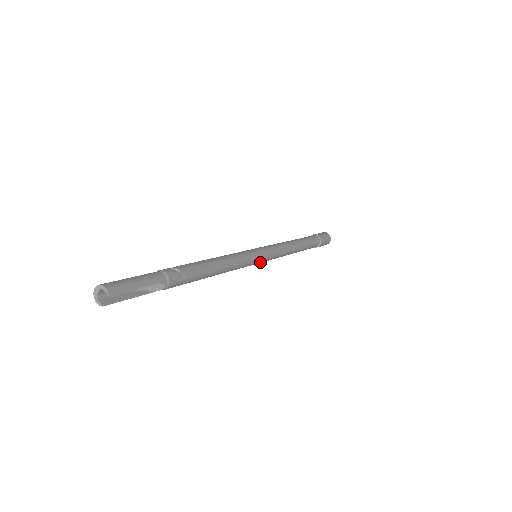
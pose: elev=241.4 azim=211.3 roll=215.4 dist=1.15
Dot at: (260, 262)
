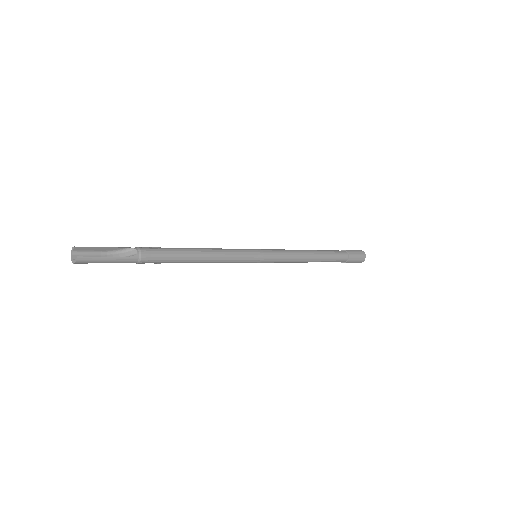
Dot at: (261, 255)
